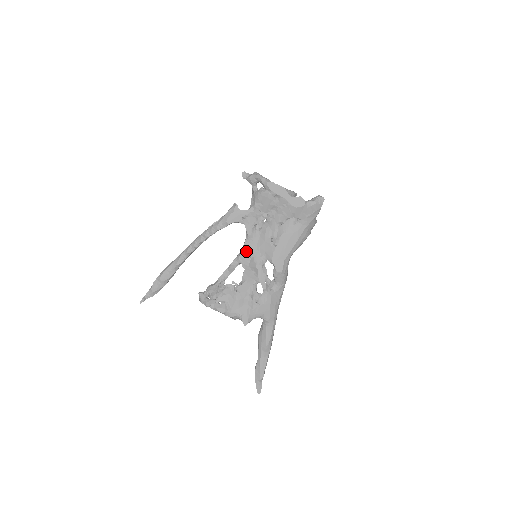
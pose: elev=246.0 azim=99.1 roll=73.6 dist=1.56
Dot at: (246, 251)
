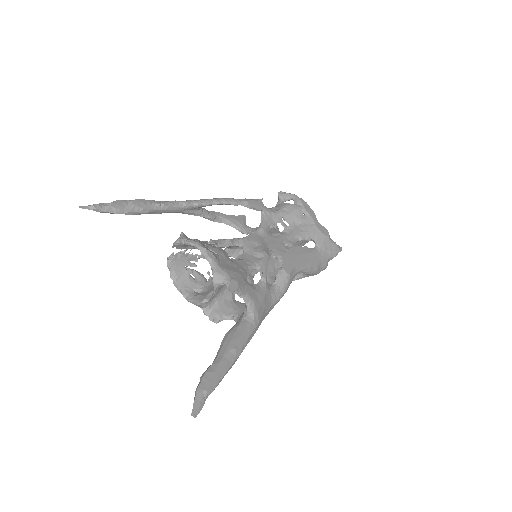
Dot at: (253, 238)
